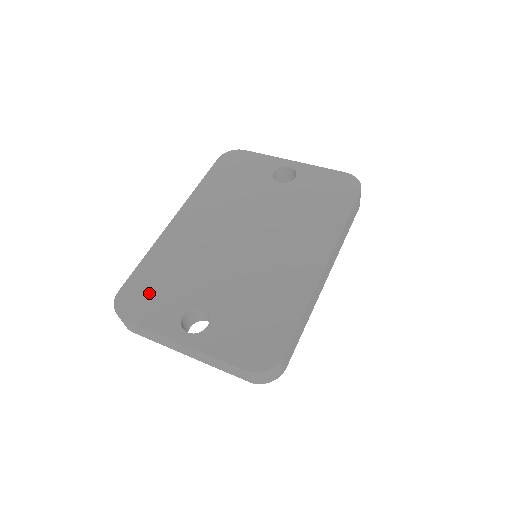
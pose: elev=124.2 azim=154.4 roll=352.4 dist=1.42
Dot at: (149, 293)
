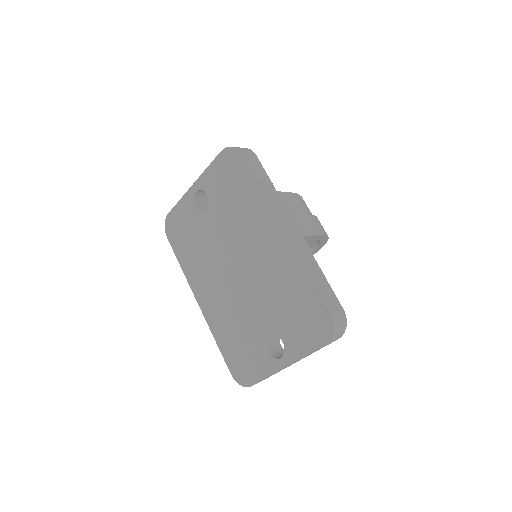
Dot at: (242, 359)
